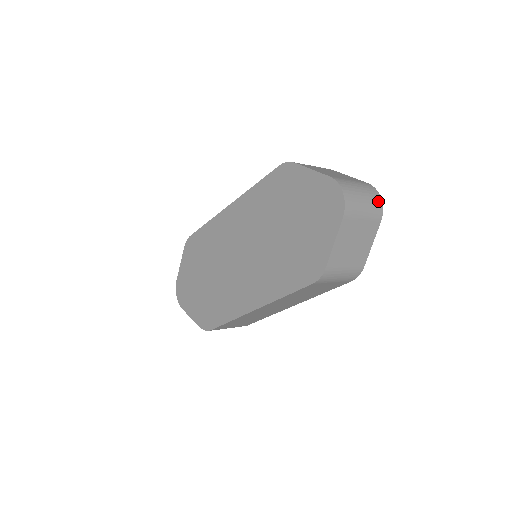
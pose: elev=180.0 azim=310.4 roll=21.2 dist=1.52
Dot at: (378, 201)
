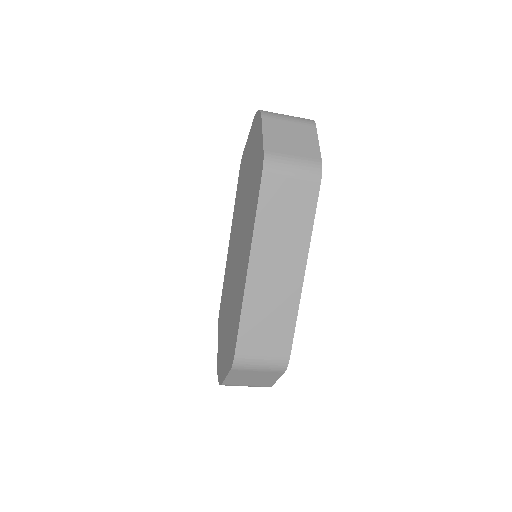
Dot at: occluded
